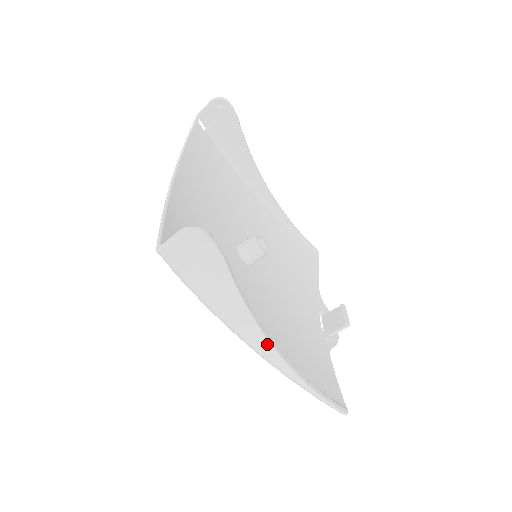
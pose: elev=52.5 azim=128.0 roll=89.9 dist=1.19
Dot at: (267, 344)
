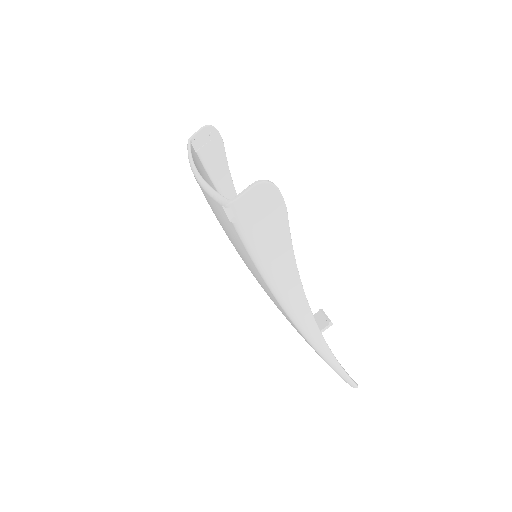
Dot at: (306, 305)
